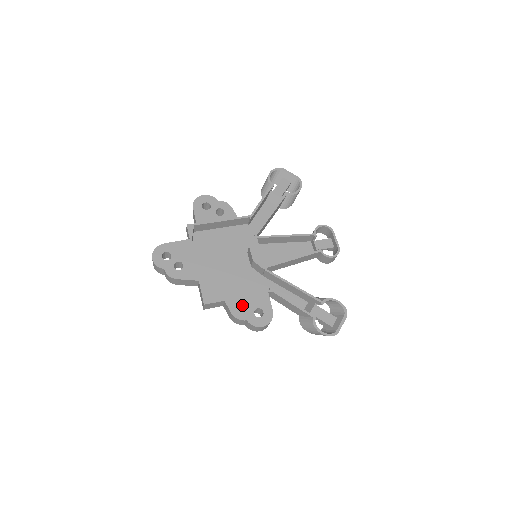
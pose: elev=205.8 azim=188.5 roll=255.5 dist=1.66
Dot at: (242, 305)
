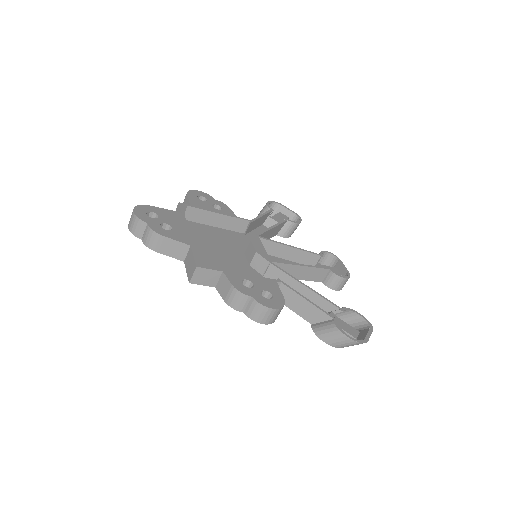
Dot at: occluded
